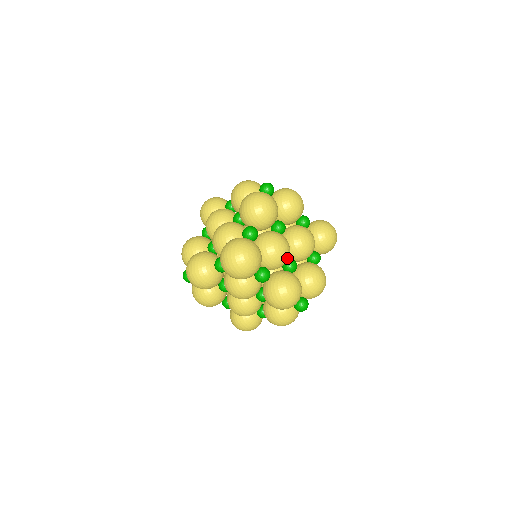
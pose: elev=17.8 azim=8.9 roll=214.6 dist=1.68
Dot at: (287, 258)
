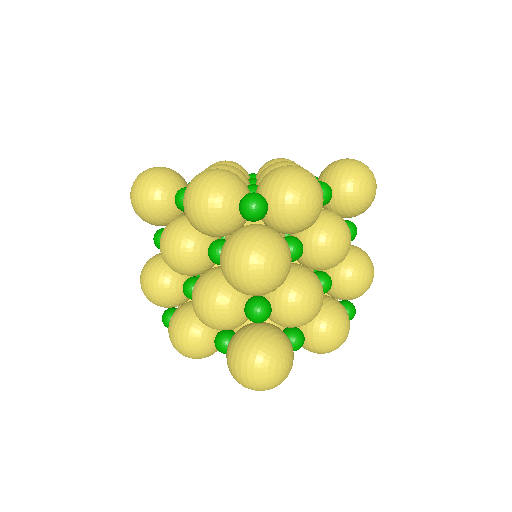
Dot at: occluded
